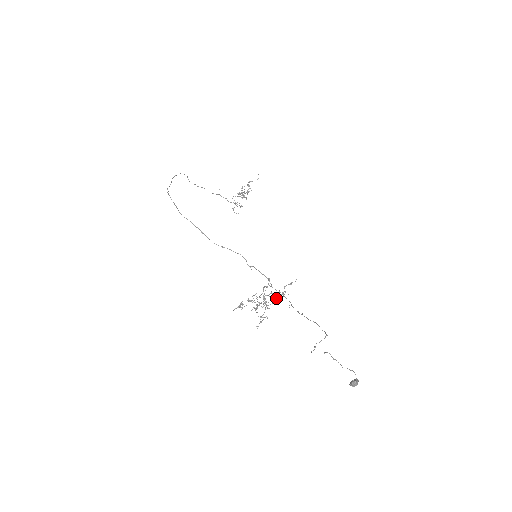
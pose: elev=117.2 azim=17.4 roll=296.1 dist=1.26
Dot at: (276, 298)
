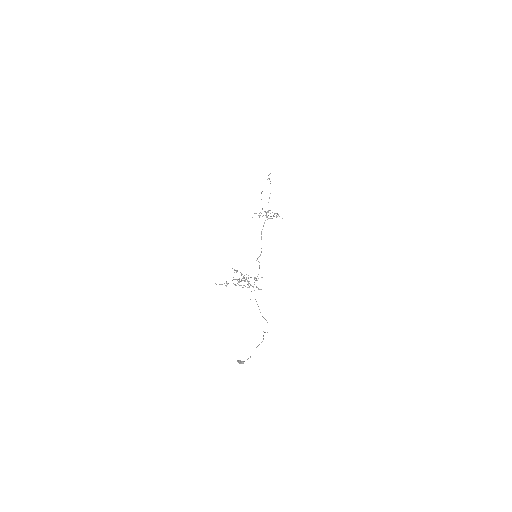
Dot at: occluded
